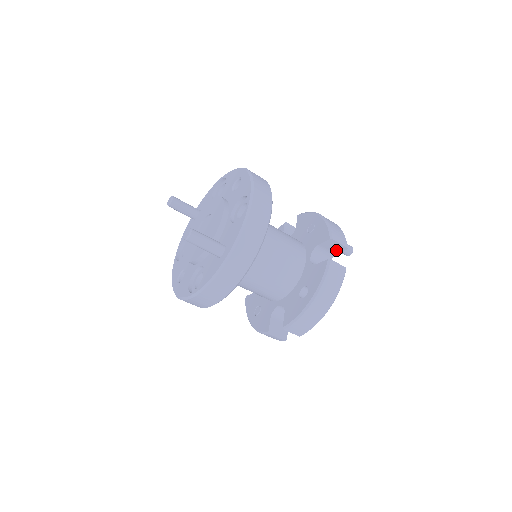
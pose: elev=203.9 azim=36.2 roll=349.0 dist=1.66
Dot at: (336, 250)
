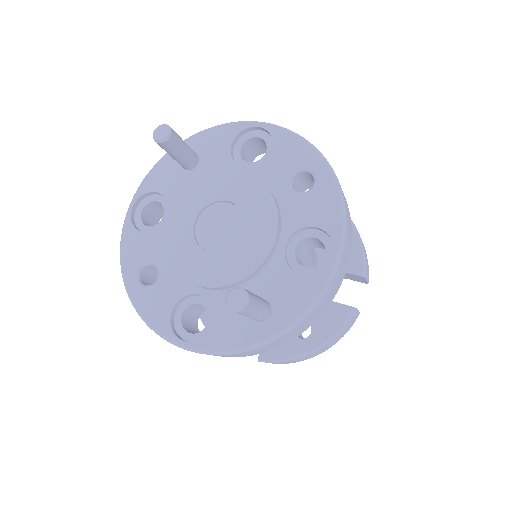
Dot at: (353, 278)
